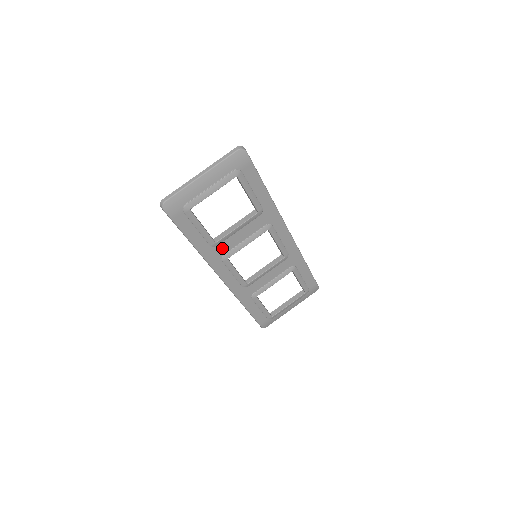
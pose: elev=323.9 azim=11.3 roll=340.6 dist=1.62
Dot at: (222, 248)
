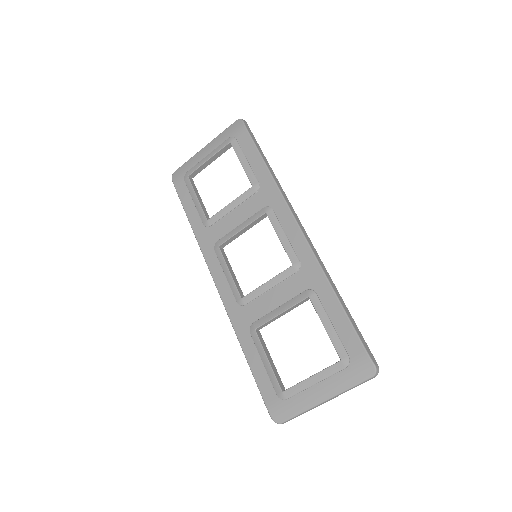
Dot at: (216, 232)
